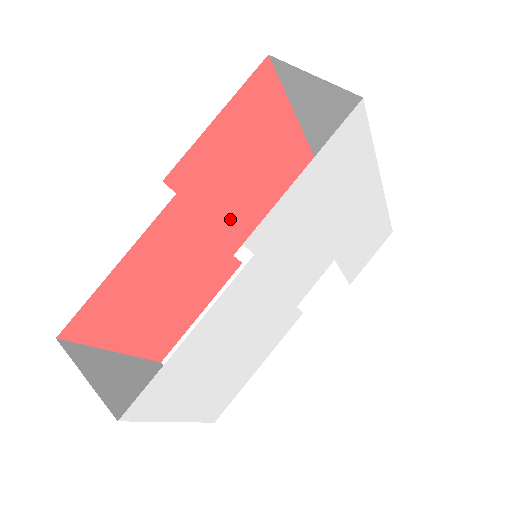
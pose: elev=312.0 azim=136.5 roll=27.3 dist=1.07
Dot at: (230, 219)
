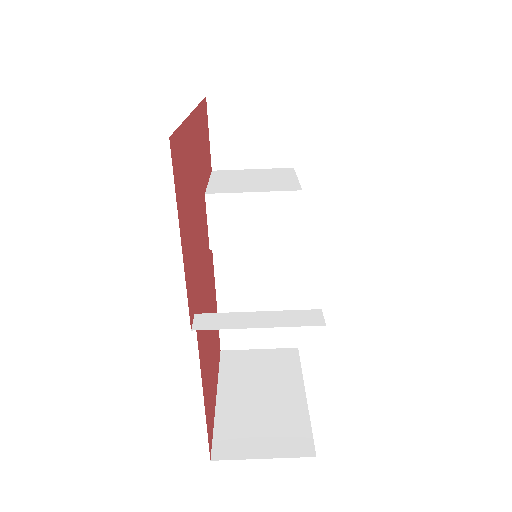
Dot at: (202, 247)
